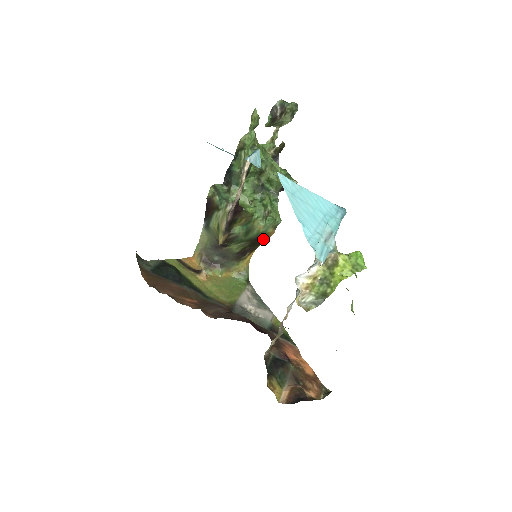
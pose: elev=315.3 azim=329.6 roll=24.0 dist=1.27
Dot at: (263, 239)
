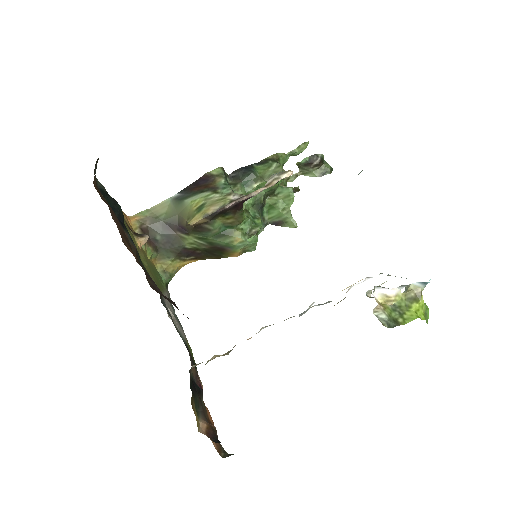
Dot at: (222, 254)
